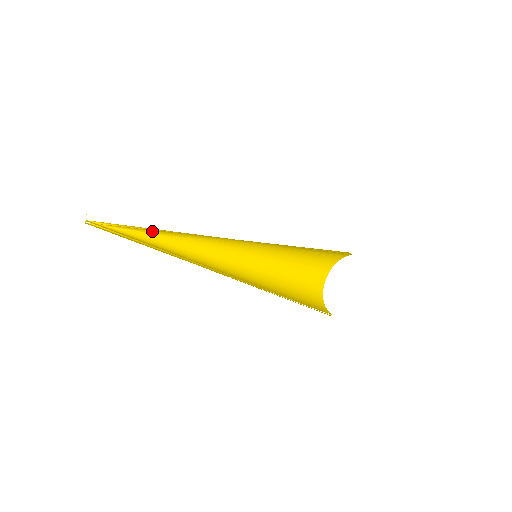
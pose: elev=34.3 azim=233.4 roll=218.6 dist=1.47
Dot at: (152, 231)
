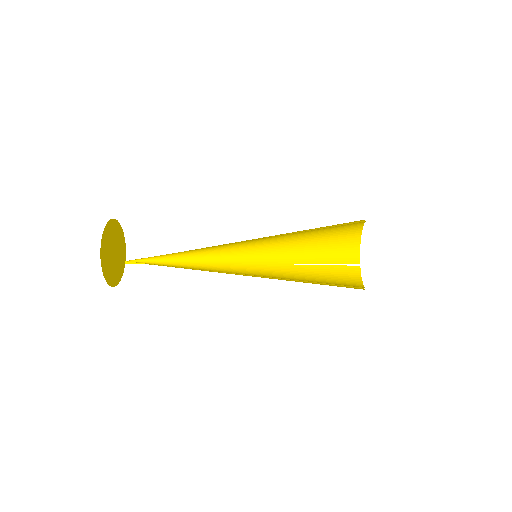
Dot at: (169, 254)
